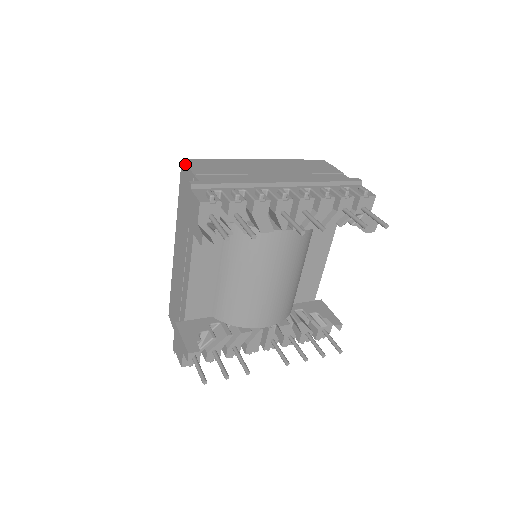
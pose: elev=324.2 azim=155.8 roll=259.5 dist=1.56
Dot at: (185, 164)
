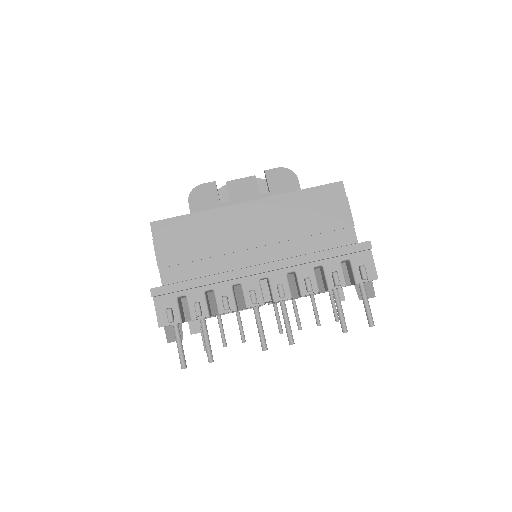
Dot at: (152, 239)
